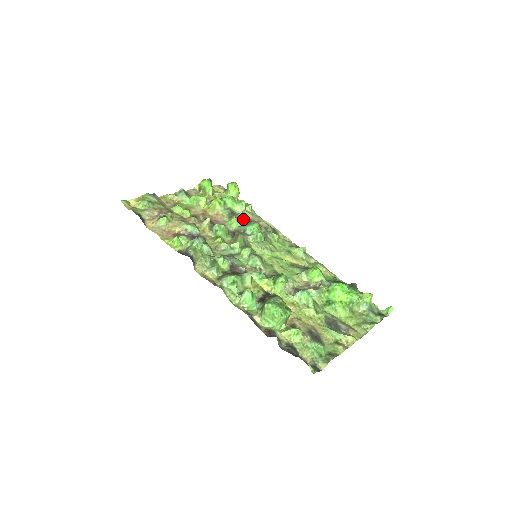
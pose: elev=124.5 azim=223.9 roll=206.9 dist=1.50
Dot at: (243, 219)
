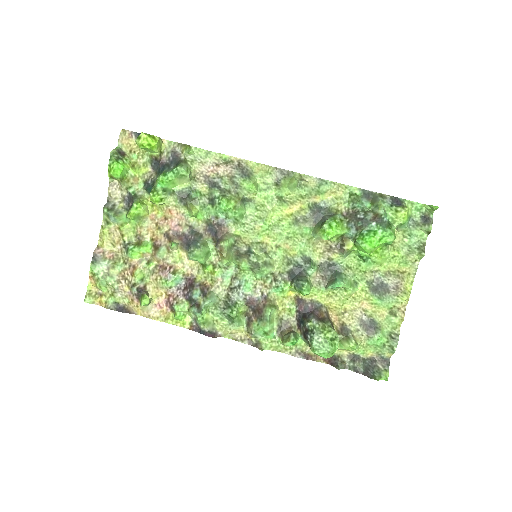
Dot at: (199, 190)
